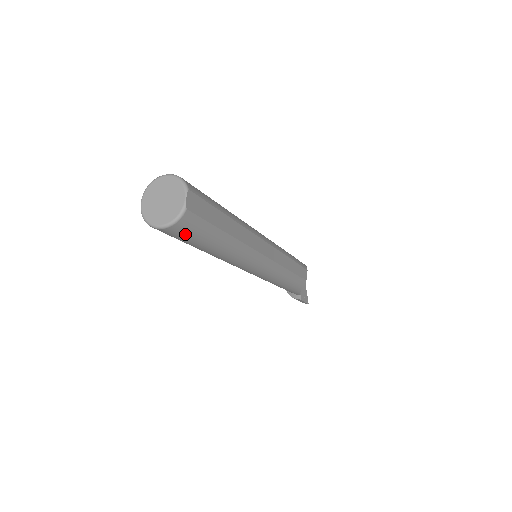
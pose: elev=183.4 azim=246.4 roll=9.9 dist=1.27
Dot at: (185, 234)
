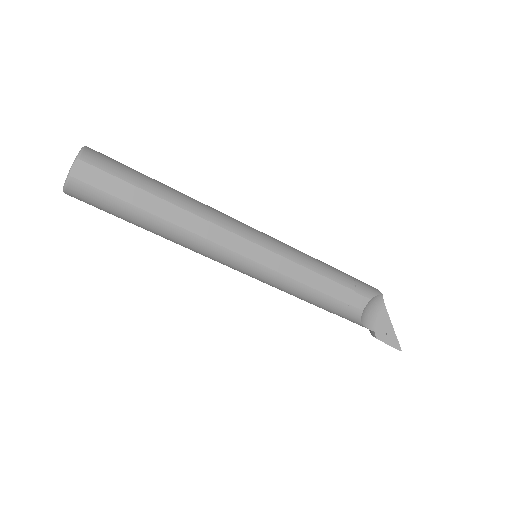
Dot at: (90, 202)
